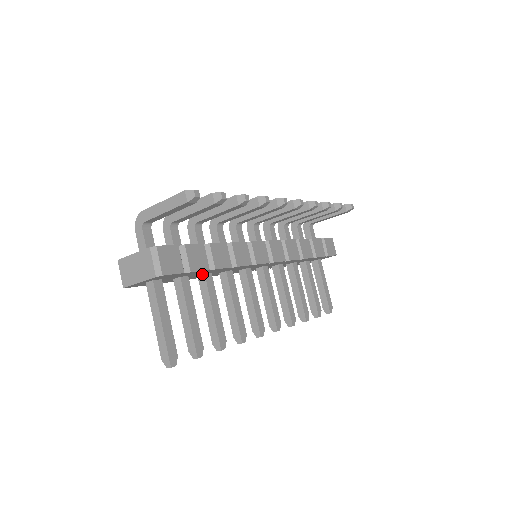
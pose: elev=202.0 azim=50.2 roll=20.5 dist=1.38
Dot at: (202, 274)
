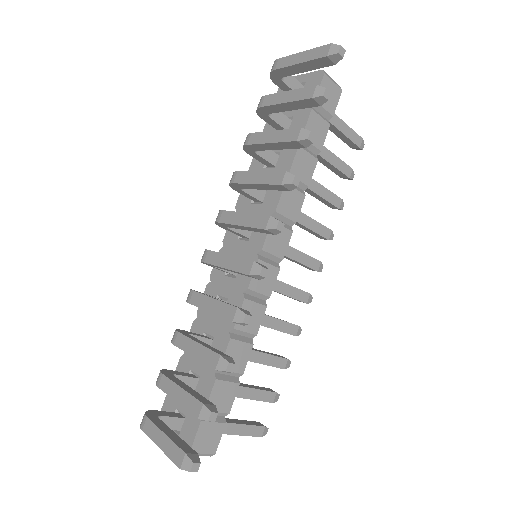
Dot at: occluded
